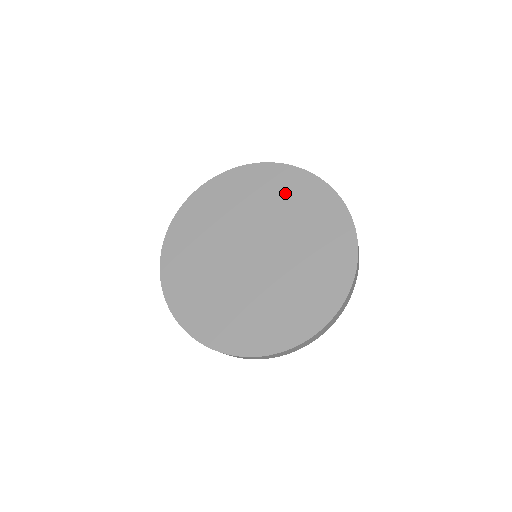
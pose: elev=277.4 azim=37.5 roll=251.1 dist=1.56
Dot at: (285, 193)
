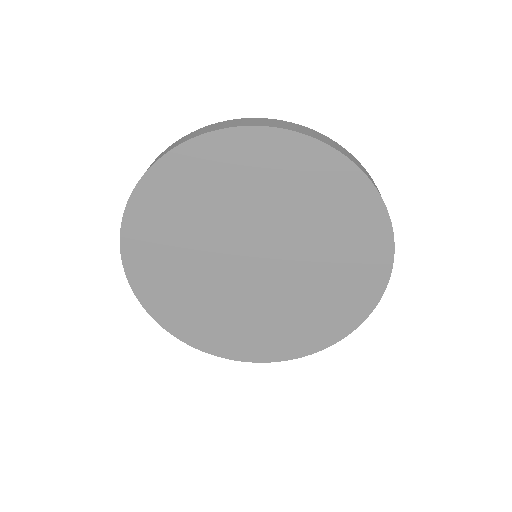
Dot at: (298, 183)
